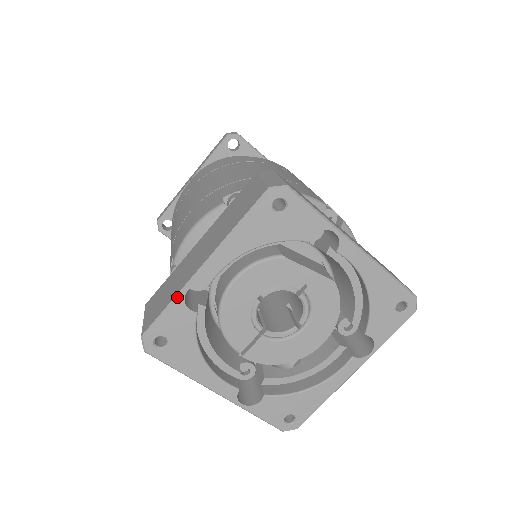
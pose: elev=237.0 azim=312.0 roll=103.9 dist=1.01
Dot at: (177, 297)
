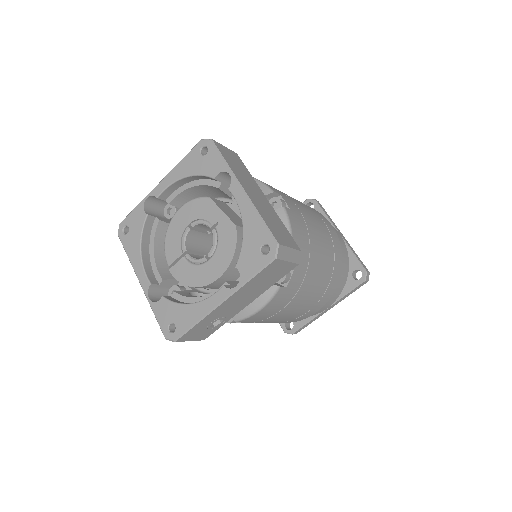
Dot at: (142, 201)
